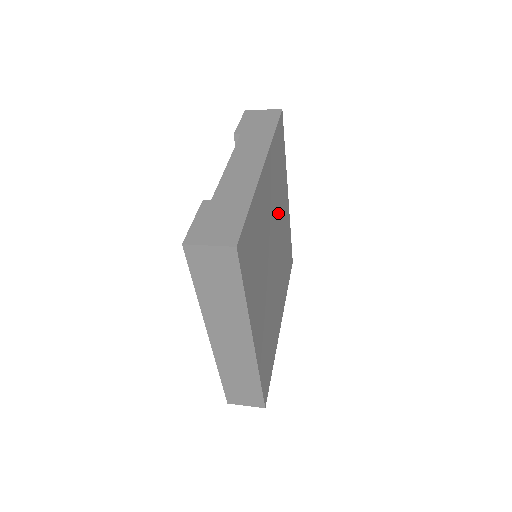
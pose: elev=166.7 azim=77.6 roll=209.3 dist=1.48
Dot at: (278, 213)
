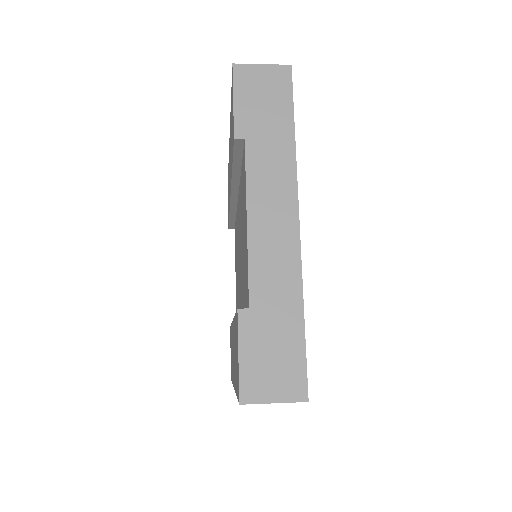
Dot at: occluded
